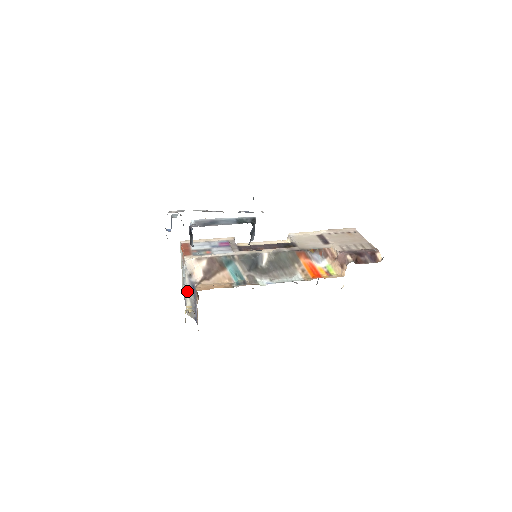
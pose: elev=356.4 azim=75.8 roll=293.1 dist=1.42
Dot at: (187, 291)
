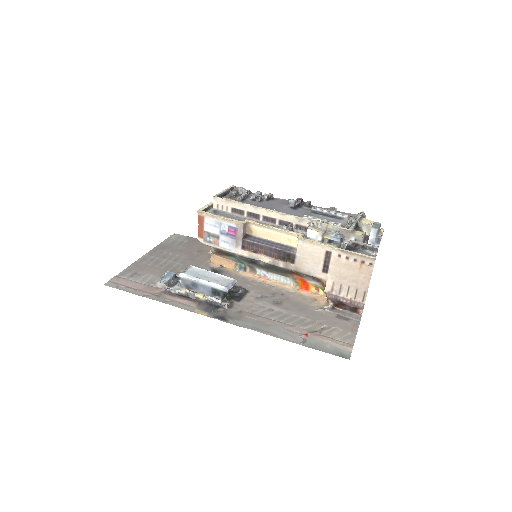
Dot at: occluded
